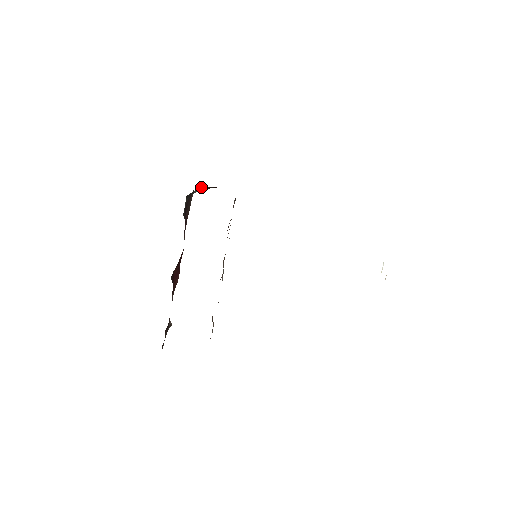
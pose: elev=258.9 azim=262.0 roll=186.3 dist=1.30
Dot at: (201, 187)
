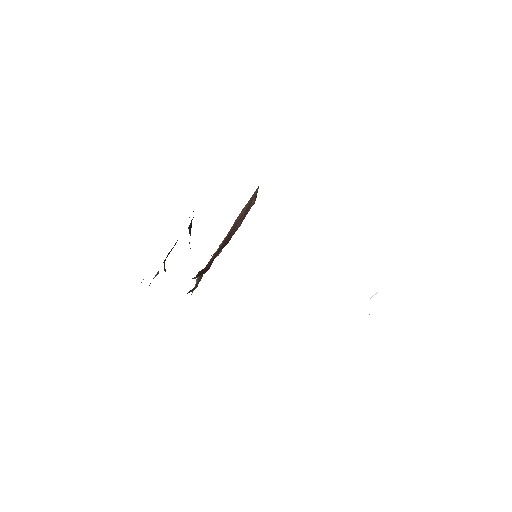
Dot at: occluded
